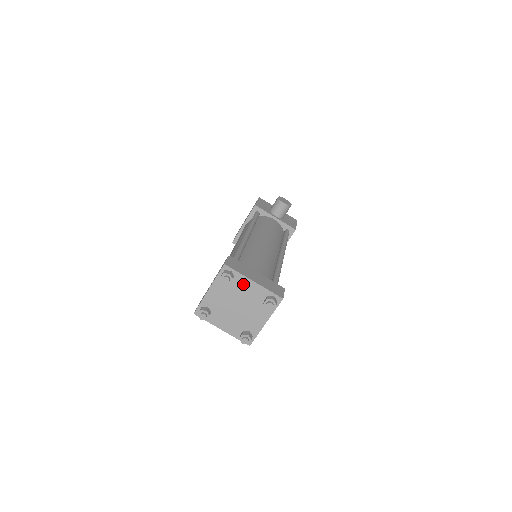
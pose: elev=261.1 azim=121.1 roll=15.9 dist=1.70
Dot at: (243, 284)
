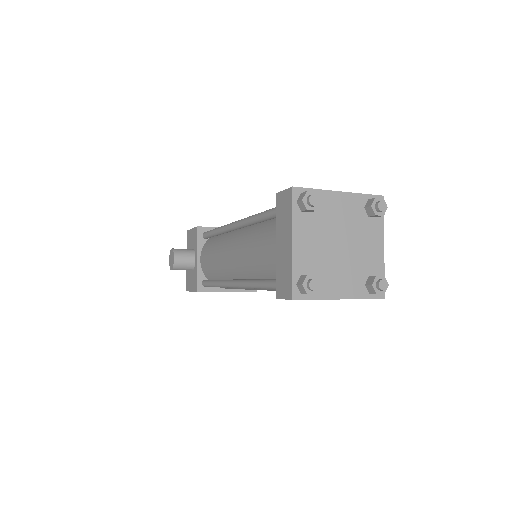
Dot at: (373, 235)
